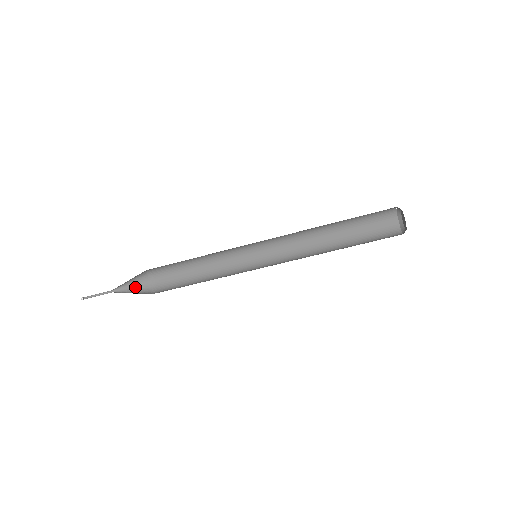
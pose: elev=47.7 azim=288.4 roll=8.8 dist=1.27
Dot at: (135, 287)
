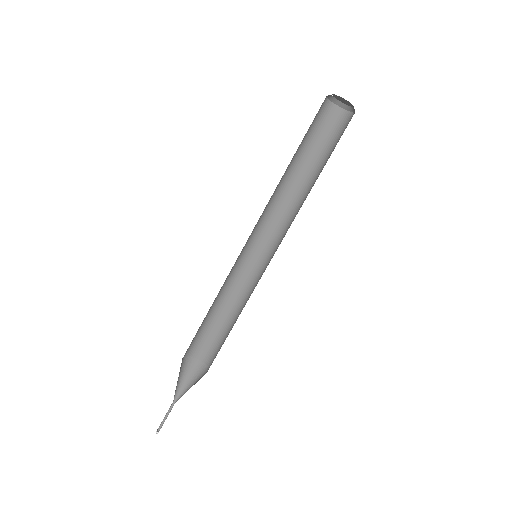
Dot at: (192, 384)
